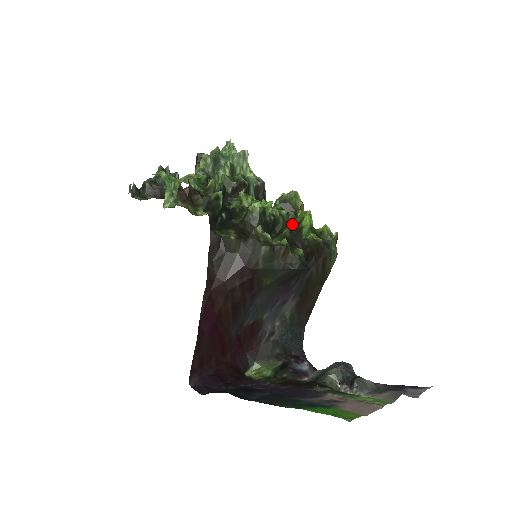
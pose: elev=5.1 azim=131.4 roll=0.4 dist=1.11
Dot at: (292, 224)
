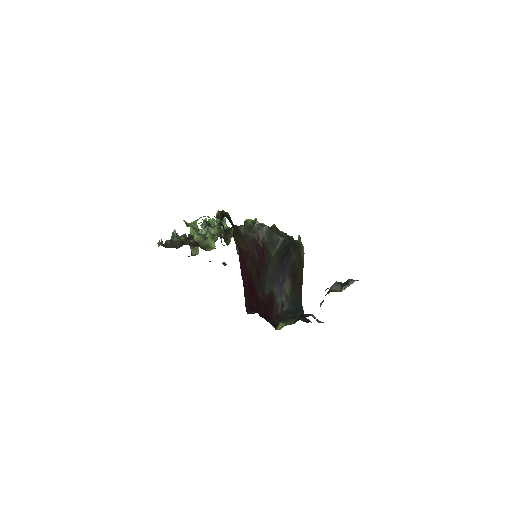
Dot at: occluded
